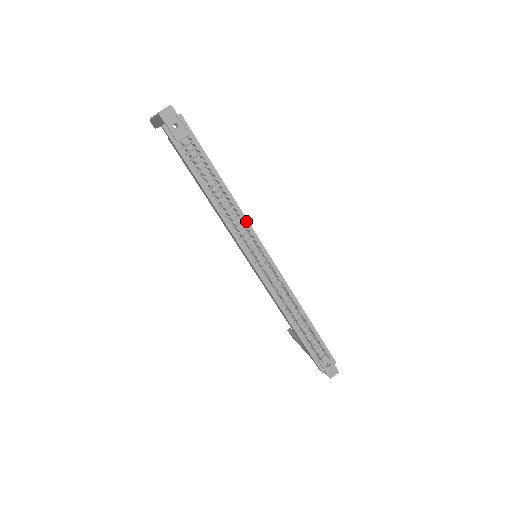
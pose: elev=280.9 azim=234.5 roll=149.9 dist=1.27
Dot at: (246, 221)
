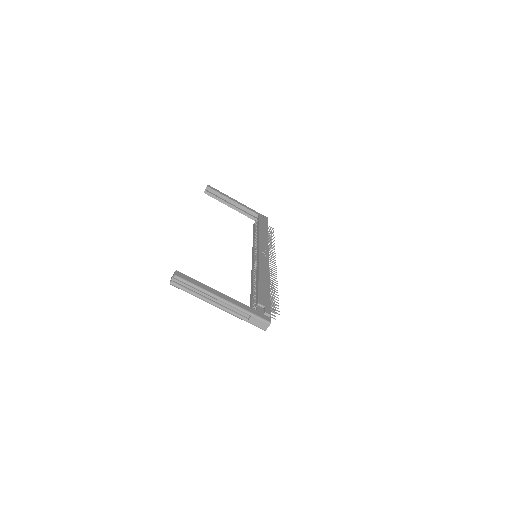
Dot at: occluded
